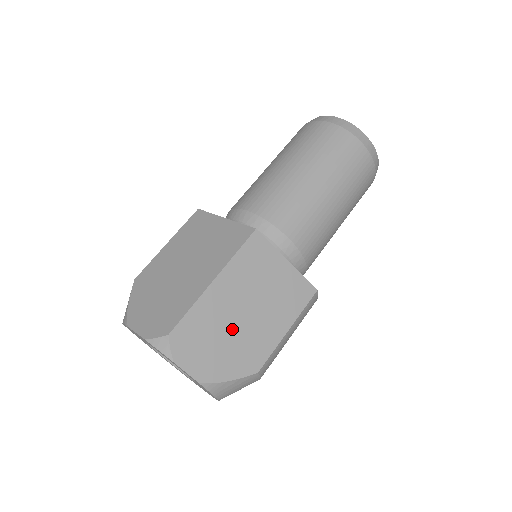
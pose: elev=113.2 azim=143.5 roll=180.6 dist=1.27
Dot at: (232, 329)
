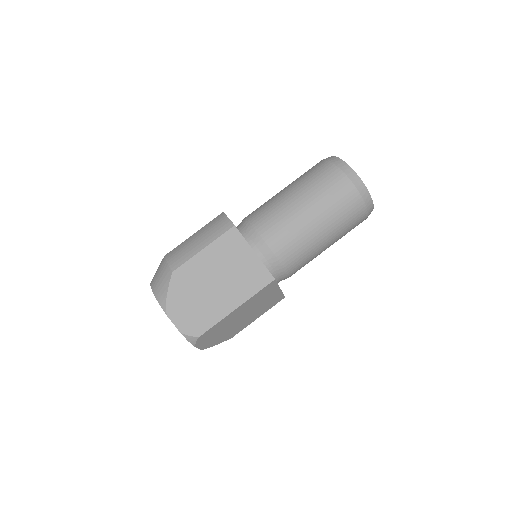
Dot at: (231, 326)
